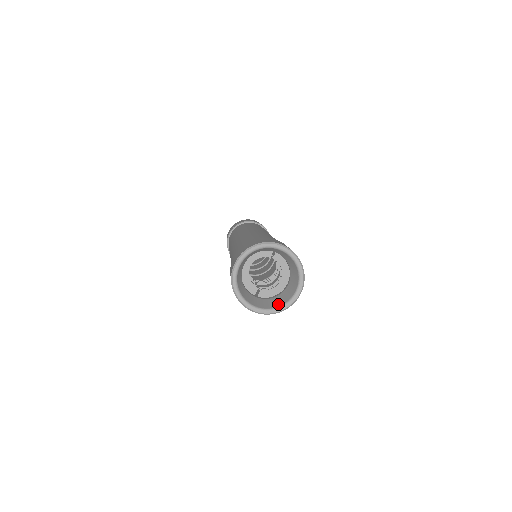
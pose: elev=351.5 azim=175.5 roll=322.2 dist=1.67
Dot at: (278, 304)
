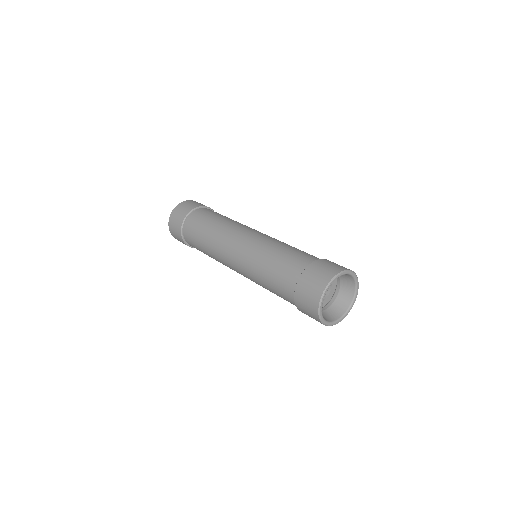
Dot at: (347, 305)
